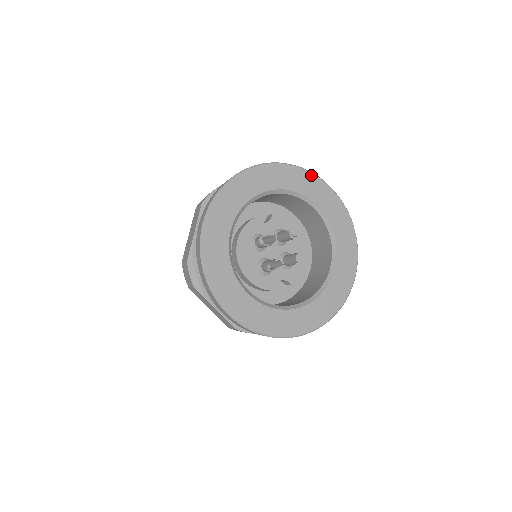
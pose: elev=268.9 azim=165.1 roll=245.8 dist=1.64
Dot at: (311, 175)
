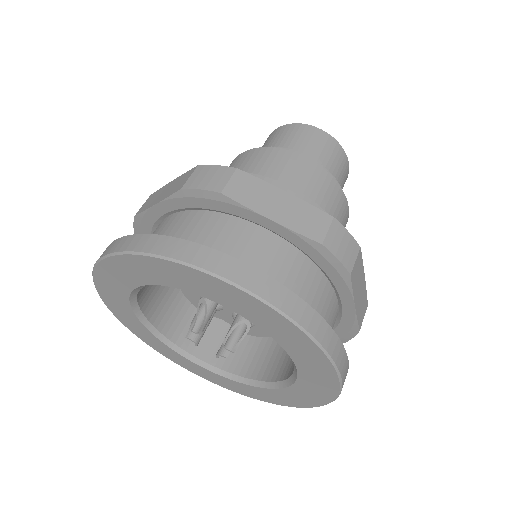
Dot at: (315, 347)
